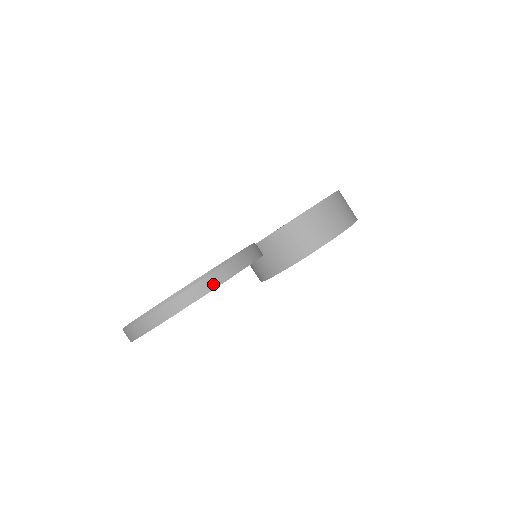
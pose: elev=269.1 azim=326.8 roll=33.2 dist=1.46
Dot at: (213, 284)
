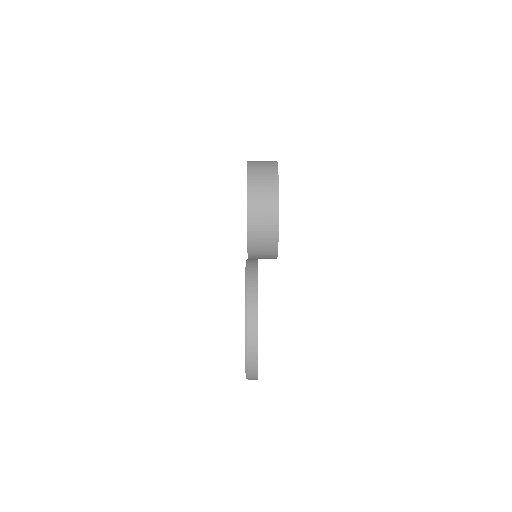
Dot at: (254, 323)
